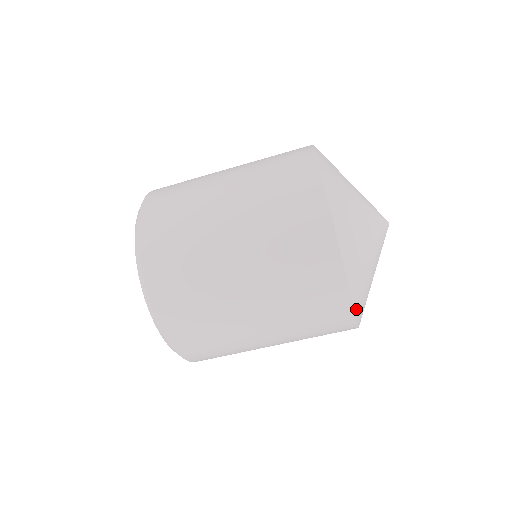
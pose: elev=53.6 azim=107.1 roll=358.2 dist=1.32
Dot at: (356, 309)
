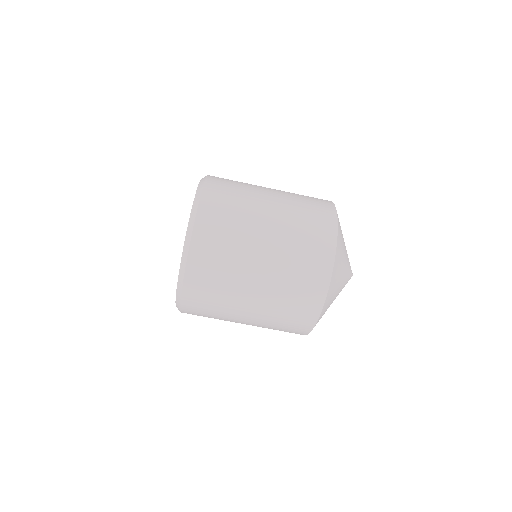
Dot at: (337, 246)
